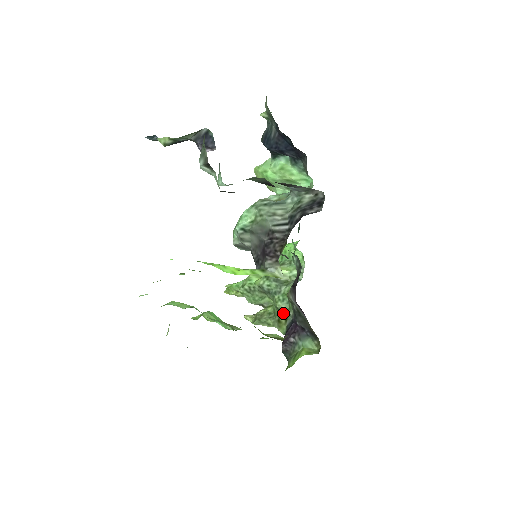
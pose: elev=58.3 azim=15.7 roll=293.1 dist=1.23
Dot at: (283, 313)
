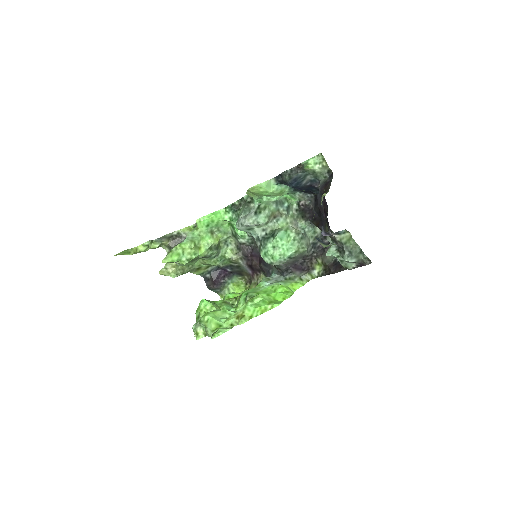
Dot at: (211, 265)
